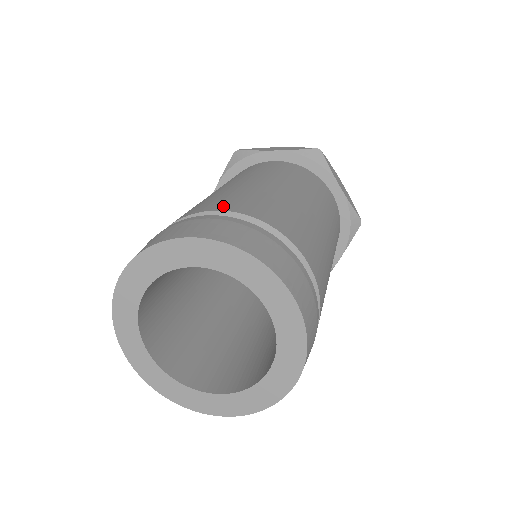
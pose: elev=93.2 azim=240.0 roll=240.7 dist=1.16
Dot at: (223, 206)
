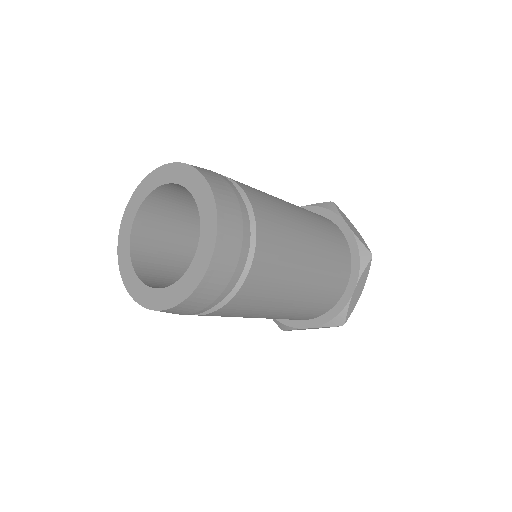
Dot at: occluded
